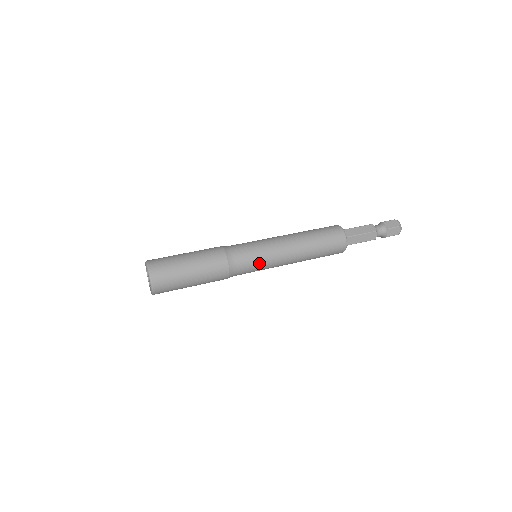
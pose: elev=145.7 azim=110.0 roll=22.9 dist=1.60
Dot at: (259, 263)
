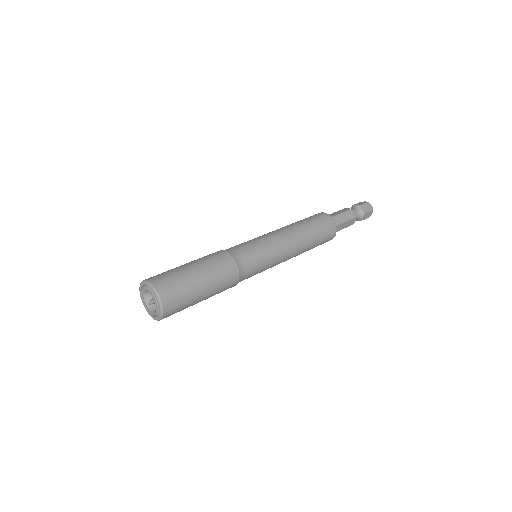
Dot at: (262, 251)
